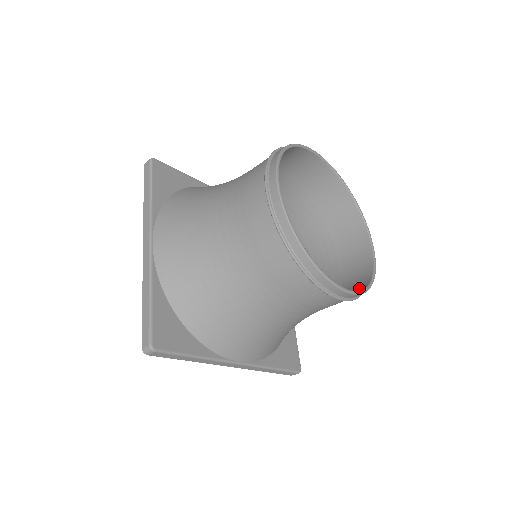
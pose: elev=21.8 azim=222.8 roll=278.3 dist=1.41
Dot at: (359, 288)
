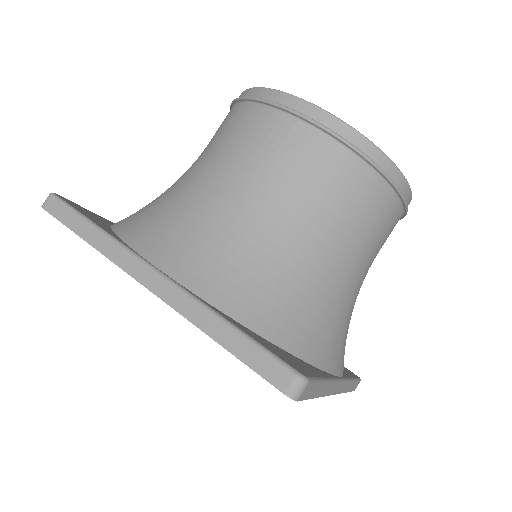
Dot at: occluded
